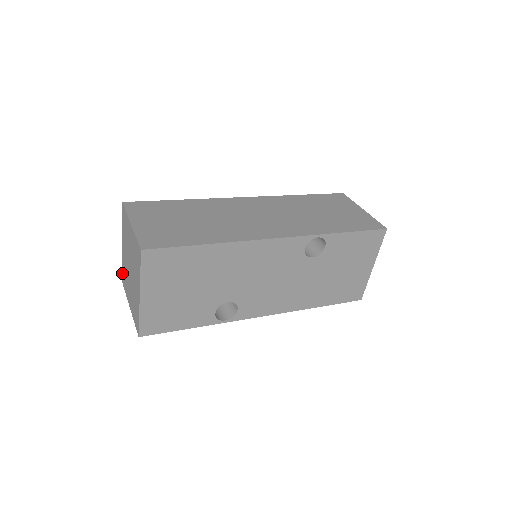
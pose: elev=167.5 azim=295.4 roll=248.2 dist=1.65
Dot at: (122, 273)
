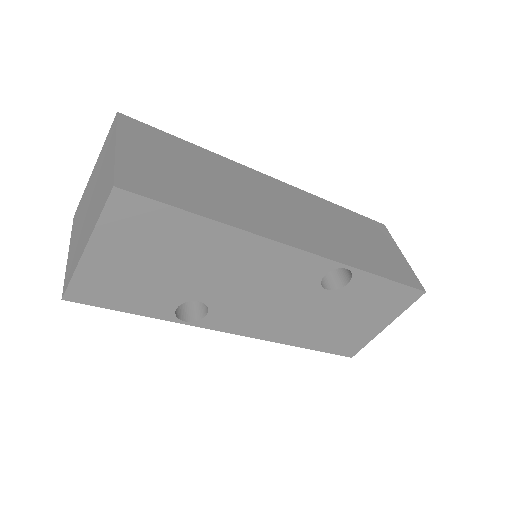
Dot at: occluded
